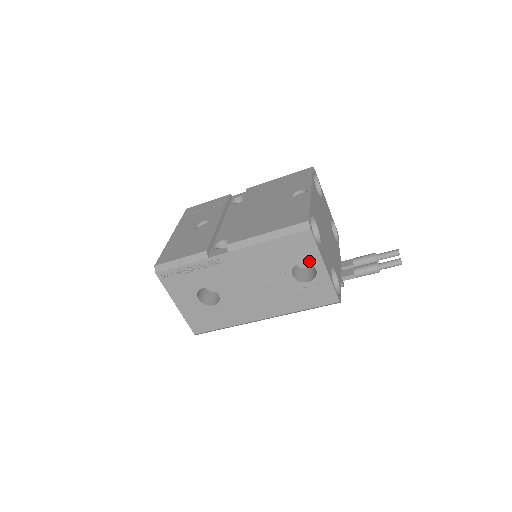
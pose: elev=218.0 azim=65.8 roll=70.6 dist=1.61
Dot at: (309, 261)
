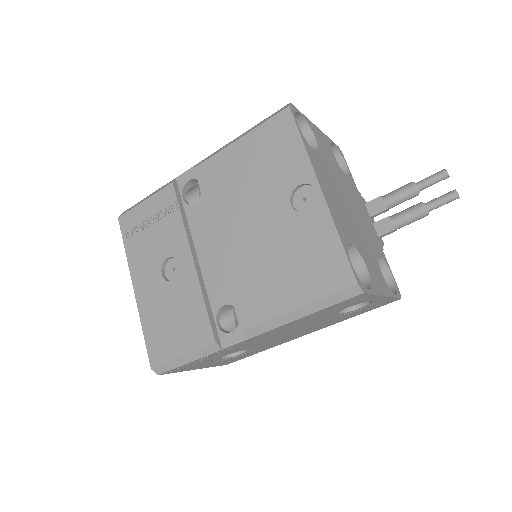
Dot at: (362, 302)
